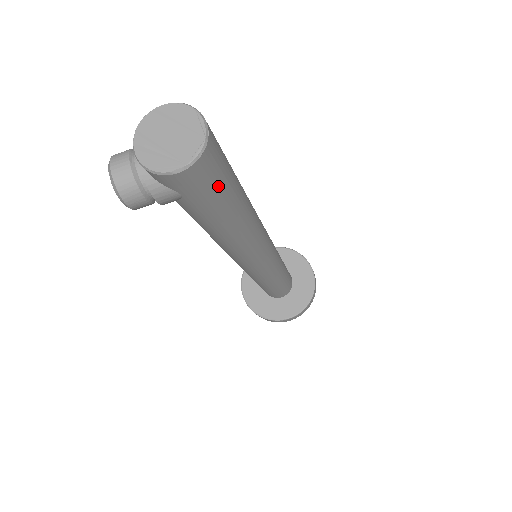
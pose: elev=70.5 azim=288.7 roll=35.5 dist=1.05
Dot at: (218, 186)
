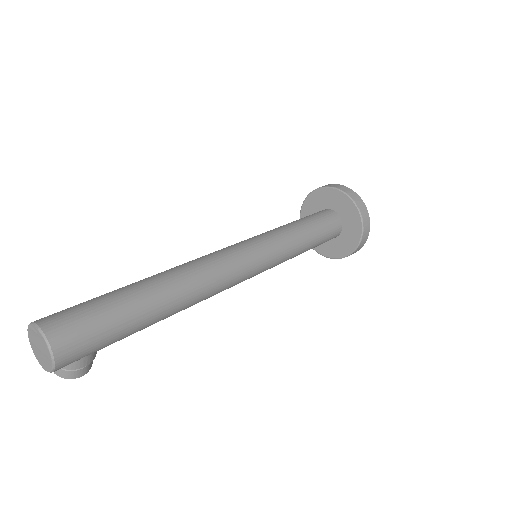
Dot at: (97, 333)
